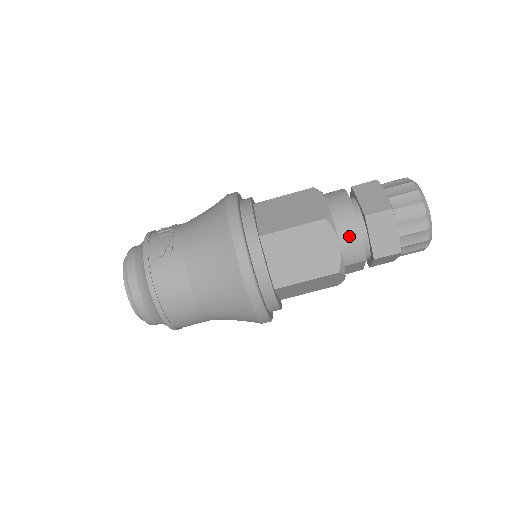
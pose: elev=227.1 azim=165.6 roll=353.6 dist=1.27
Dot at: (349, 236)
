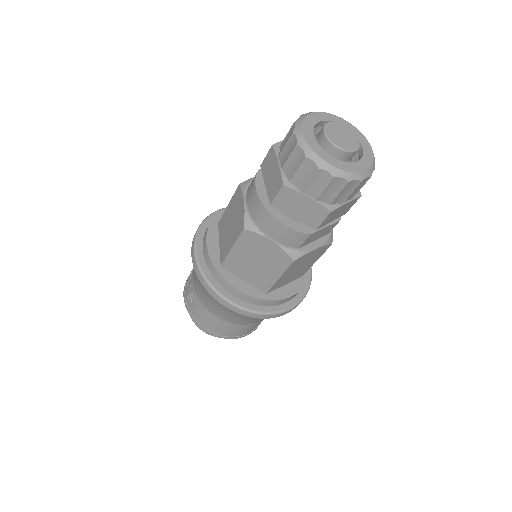
Dot at: (274, 229)
